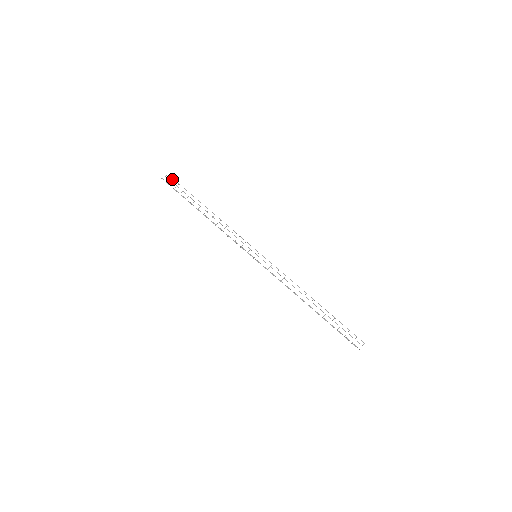
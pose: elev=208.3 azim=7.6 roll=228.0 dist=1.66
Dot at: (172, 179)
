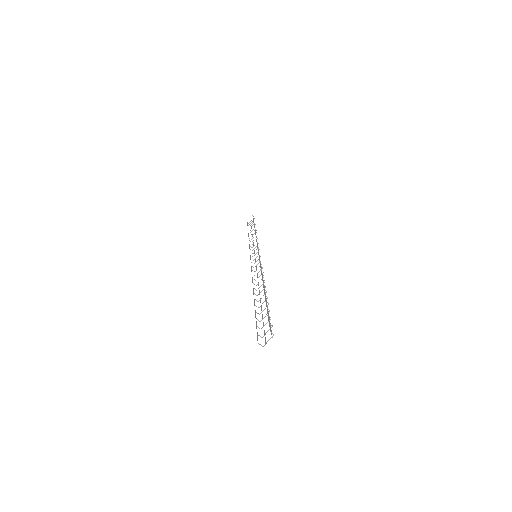
Dot at: occluded
